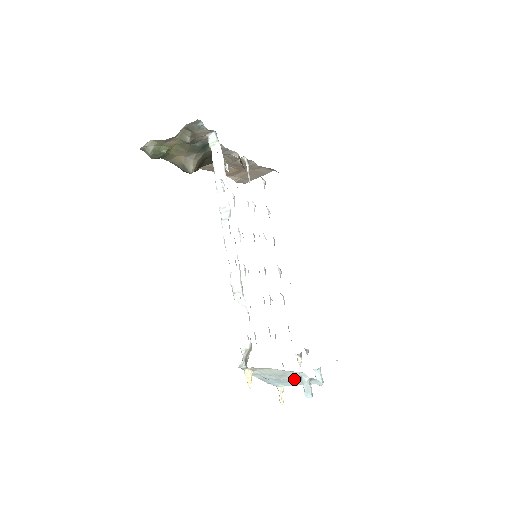
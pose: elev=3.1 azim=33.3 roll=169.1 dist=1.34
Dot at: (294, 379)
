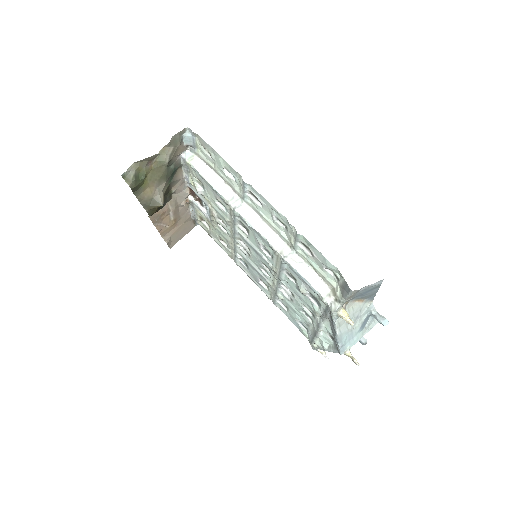
Dot at: (362, 324)
